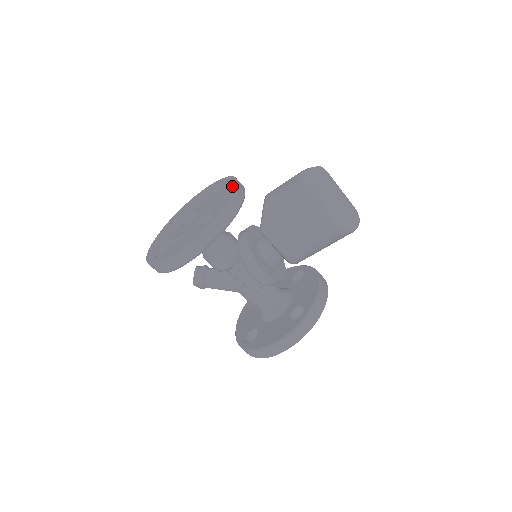
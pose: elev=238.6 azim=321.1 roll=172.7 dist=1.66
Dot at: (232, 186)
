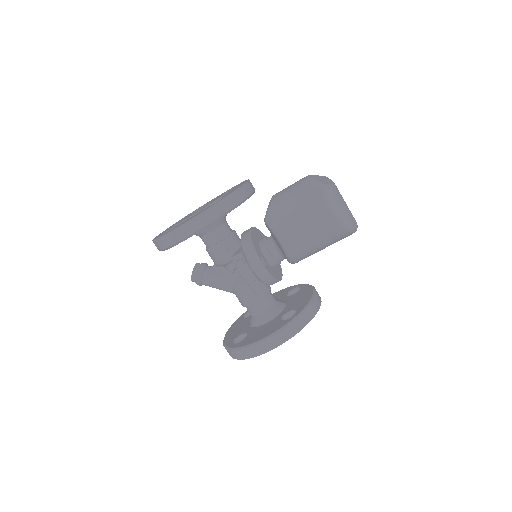
Dot at: (244, 182)
